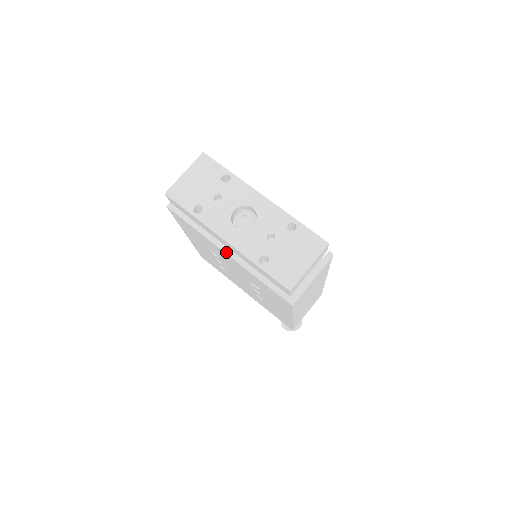
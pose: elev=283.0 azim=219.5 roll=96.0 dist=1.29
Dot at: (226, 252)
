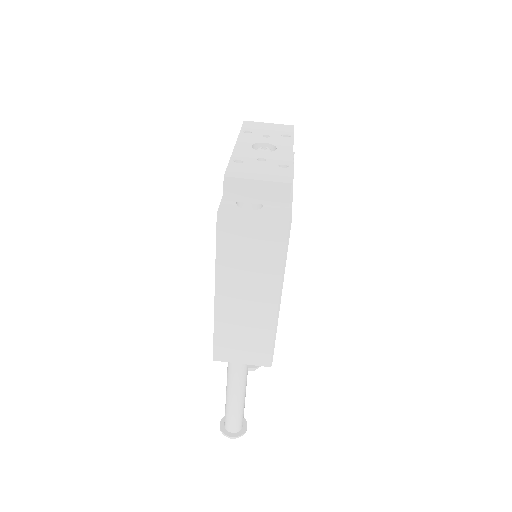
Dot at: occluded
